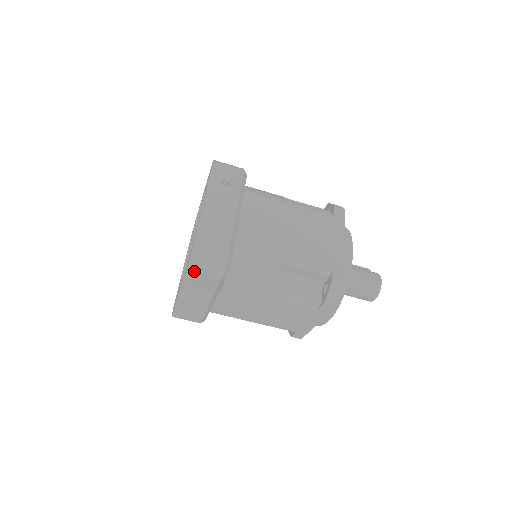
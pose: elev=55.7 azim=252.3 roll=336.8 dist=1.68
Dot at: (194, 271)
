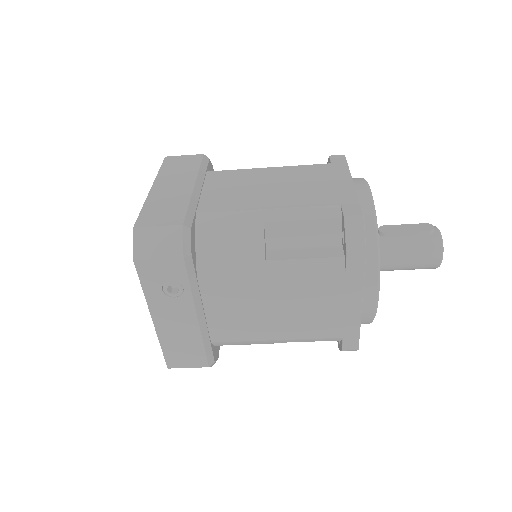
Dot at: occluded
